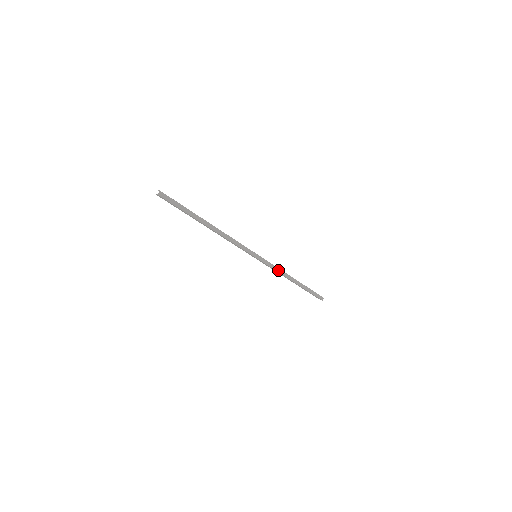
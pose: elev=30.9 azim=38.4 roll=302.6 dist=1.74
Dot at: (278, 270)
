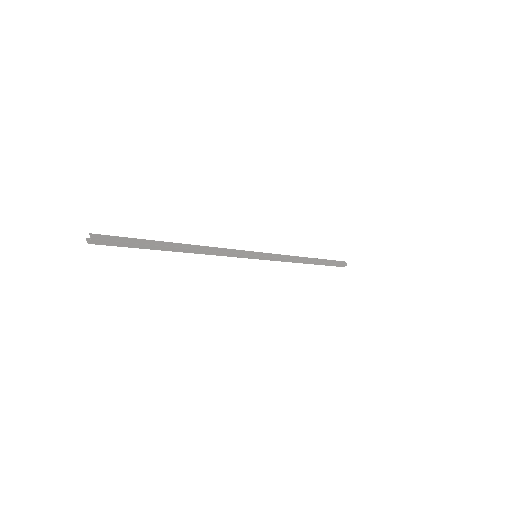
Dot at: (287, 260)
